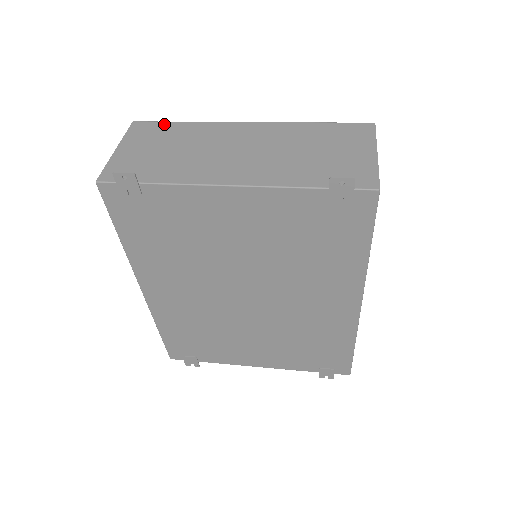
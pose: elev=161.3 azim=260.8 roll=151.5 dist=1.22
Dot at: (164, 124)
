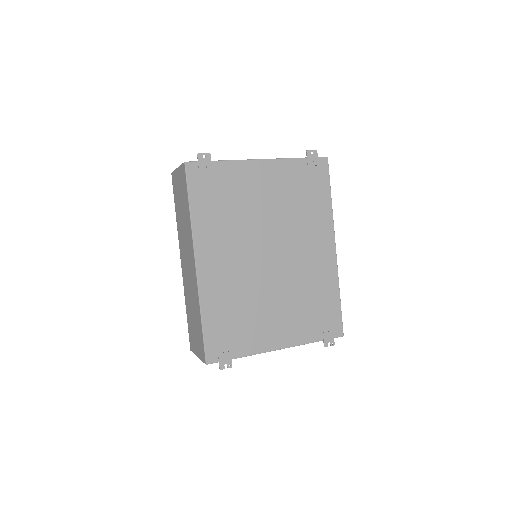
Dot at: occluded
